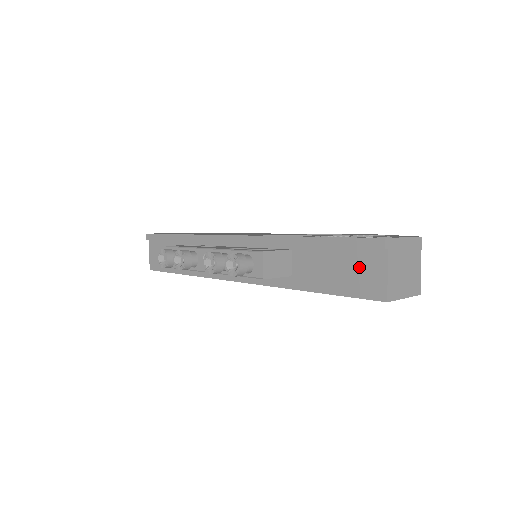
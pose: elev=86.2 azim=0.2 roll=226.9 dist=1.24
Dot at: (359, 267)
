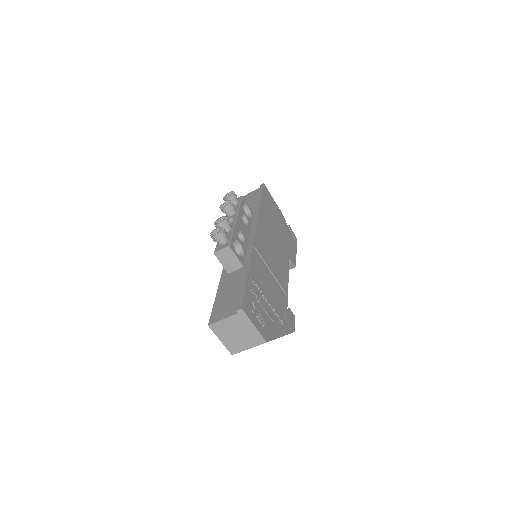
Dot at: (229, 304)
